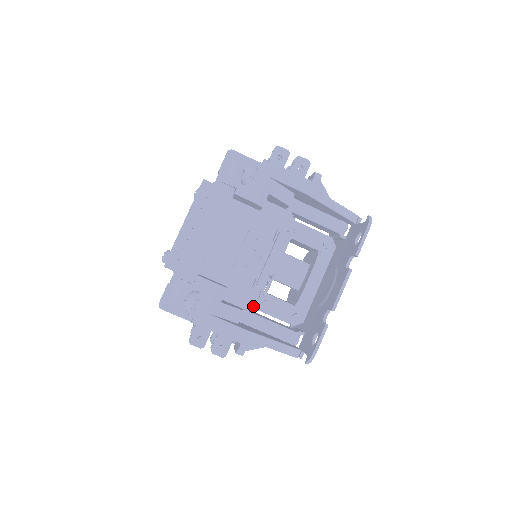
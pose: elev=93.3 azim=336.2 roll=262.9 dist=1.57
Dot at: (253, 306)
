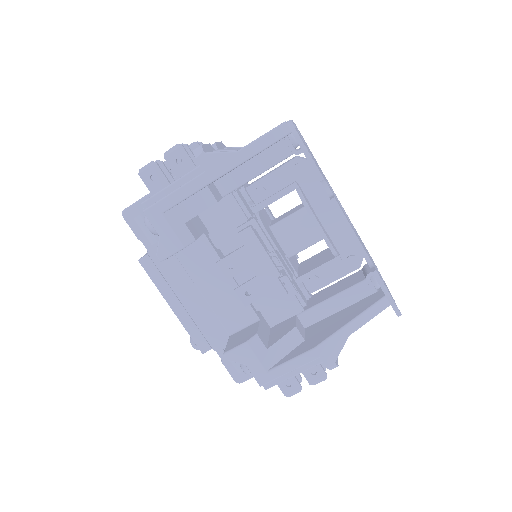
Dot at: (303, 301)
